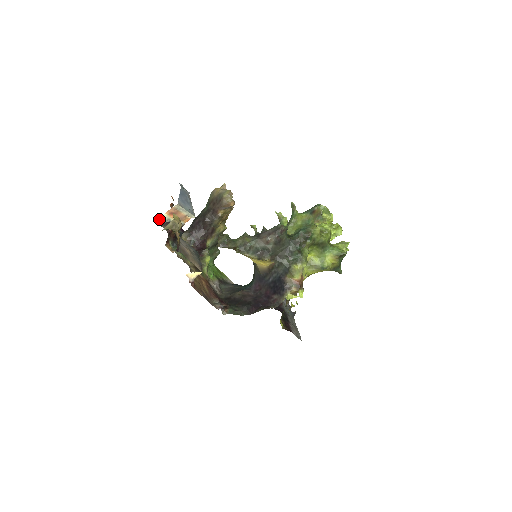
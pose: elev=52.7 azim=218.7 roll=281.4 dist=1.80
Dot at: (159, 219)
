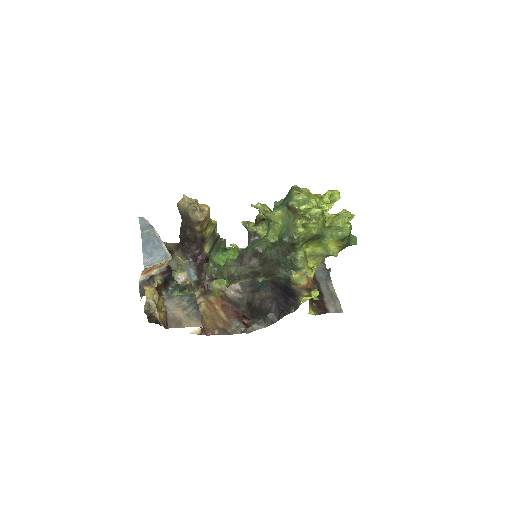
Dot at: (139, 281)
